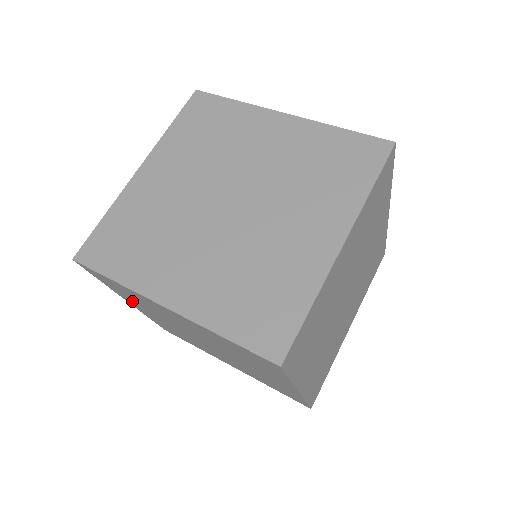
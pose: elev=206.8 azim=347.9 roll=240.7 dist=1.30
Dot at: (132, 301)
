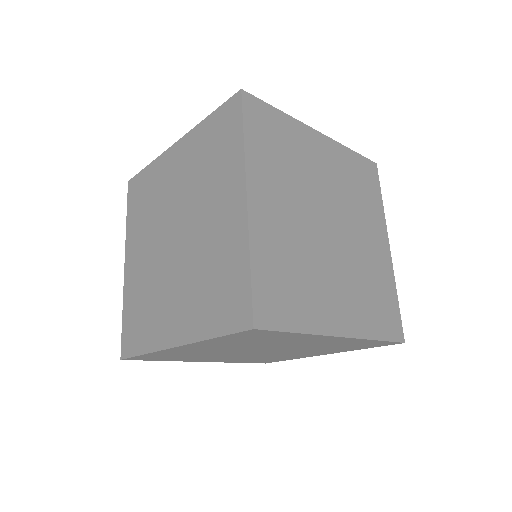
Dot at: (214, 344)
